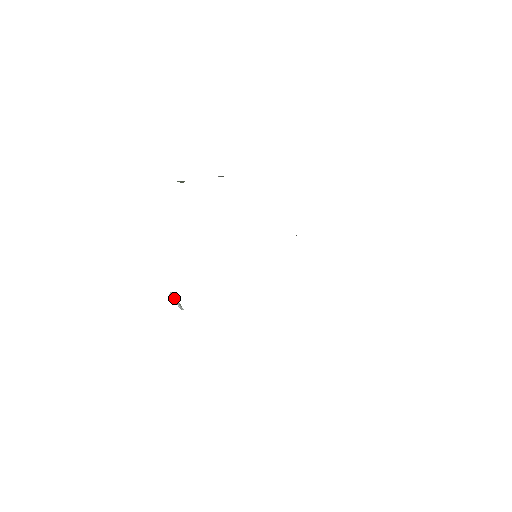
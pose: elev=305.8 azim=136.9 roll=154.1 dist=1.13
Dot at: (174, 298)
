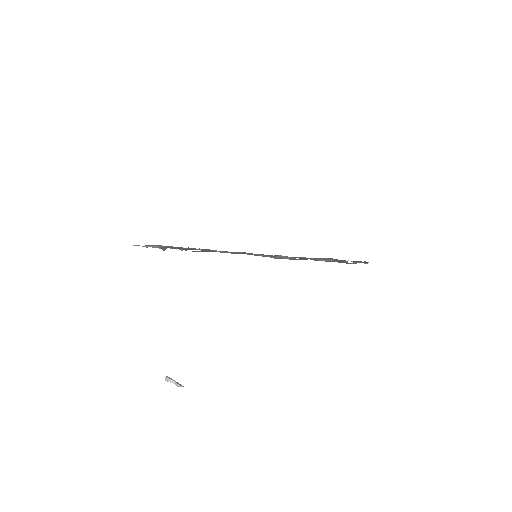
Dot at: (171, 380)
